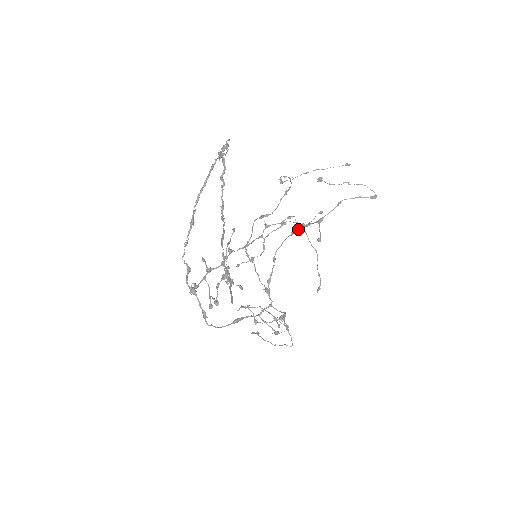
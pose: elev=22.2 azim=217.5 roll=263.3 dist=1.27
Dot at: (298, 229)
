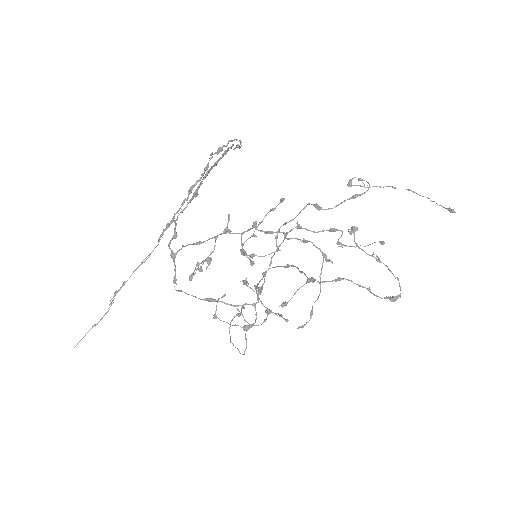
Dot at: (339, 246)
